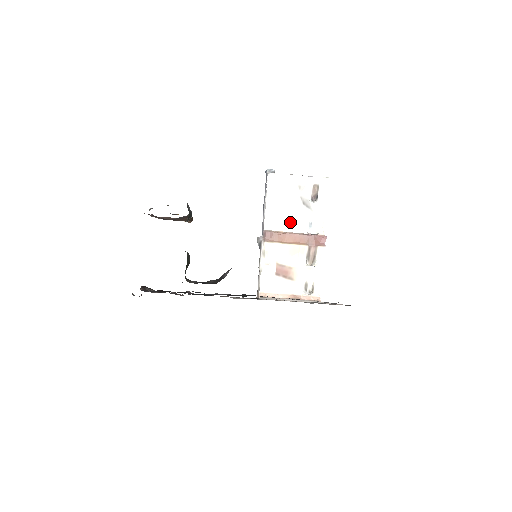
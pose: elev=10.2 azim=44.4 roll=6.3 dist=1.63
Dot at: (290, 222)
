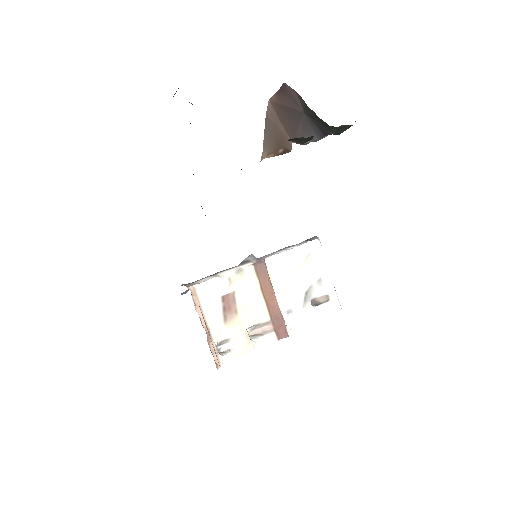
Dot at: (284, 286)
